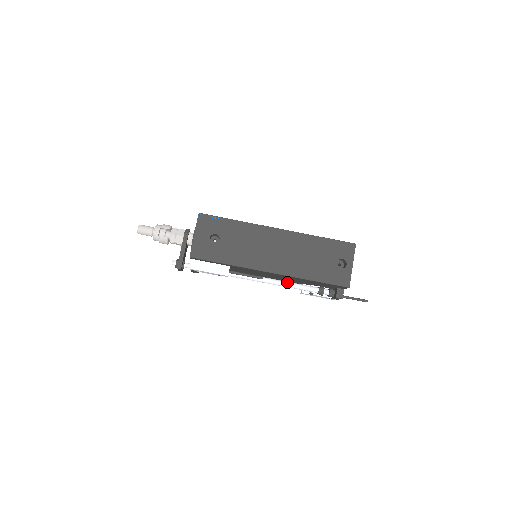
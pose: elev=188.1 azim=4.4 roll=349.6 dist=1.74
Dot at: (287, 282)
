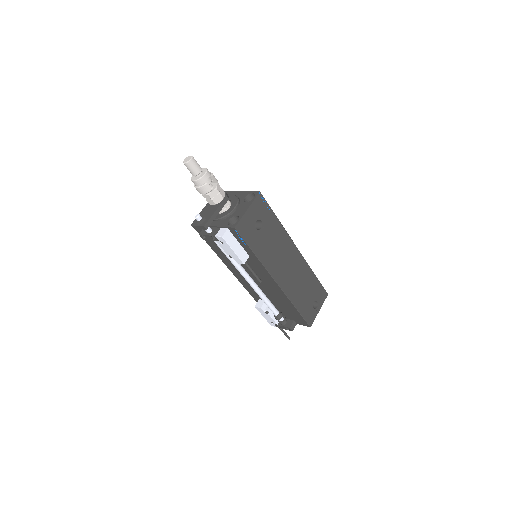
Dot at: occluded
